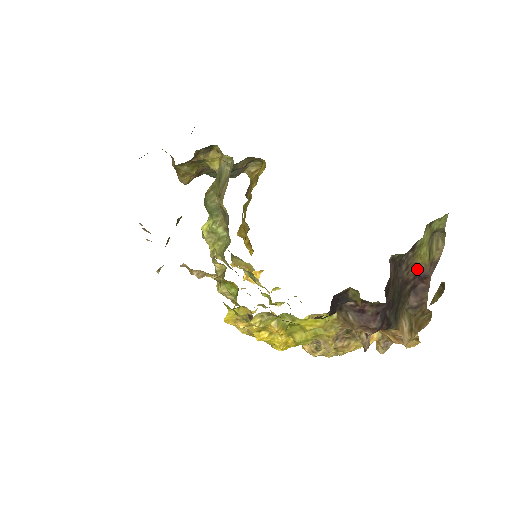
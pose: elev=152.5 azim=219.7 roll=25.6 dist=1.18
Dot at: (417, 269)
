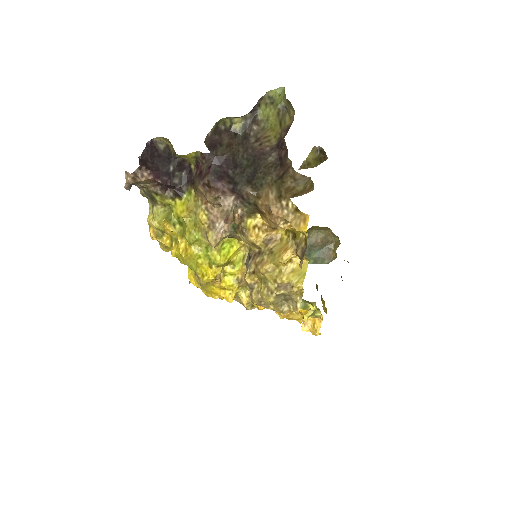
Dot at: (275, 141)
